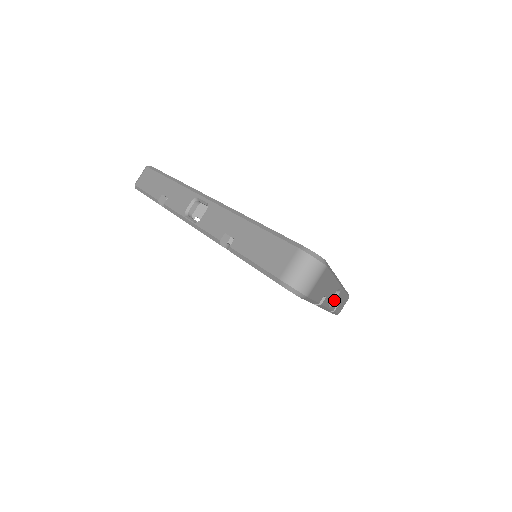
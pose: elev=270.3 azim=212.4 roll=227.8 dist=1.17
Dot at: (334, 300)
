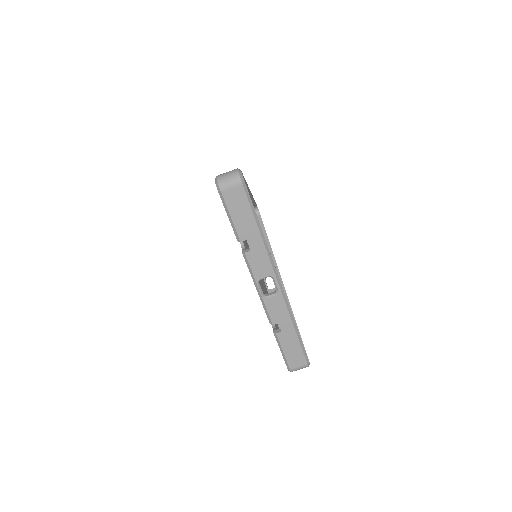
Dot at: (271, 297)
